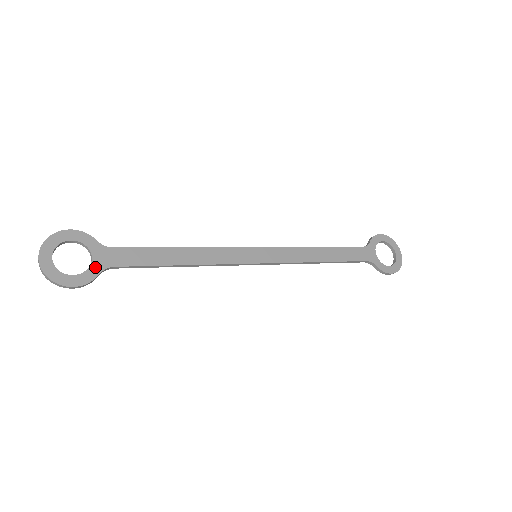
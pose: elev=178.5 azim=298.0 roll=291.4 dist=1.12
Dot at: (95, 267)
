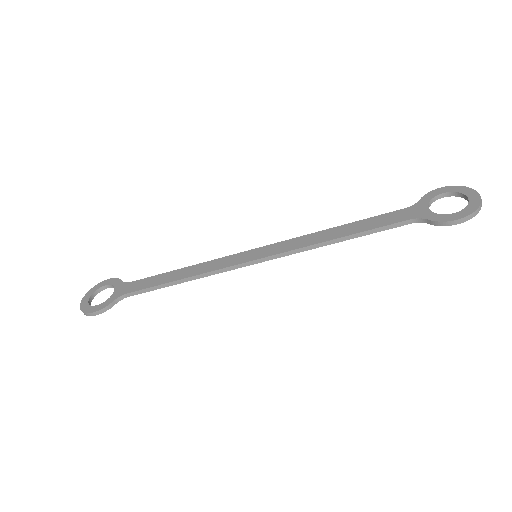
Dot at: (113, 297)
